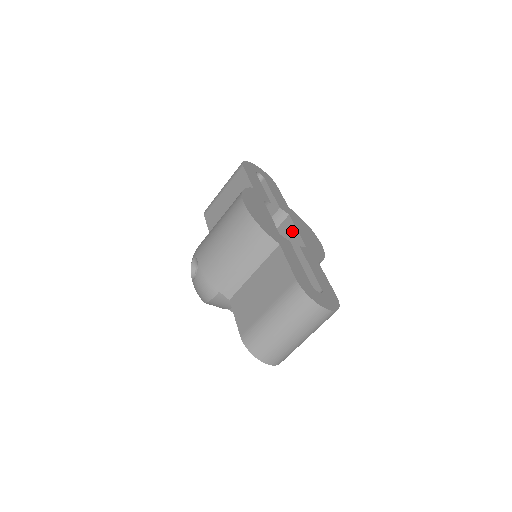
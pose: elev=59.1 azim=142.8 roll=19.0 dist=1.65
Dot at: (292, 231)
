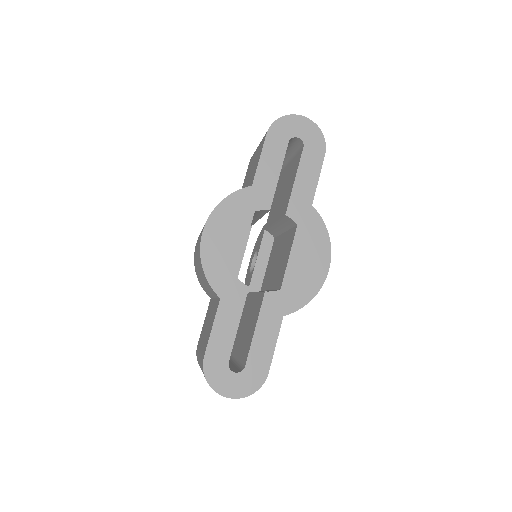
Dot at: (288, 252)
